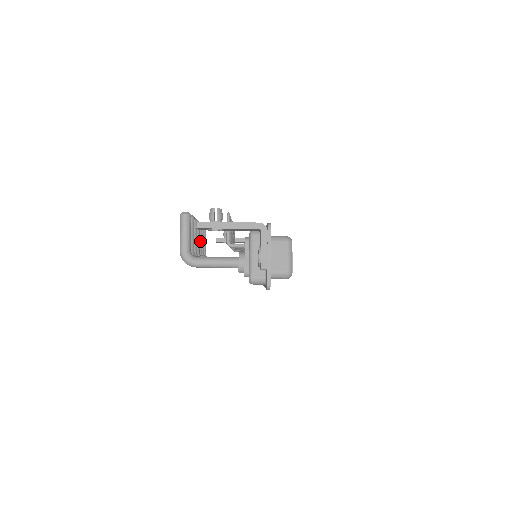
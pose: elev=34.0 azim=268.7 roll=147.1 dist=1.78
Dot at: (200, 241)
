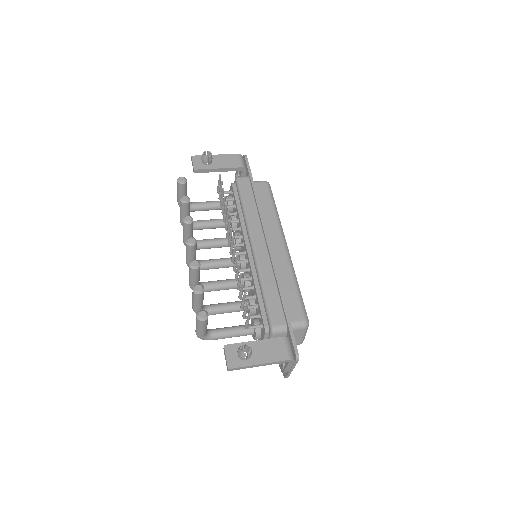
Dot at: (191, 234)
